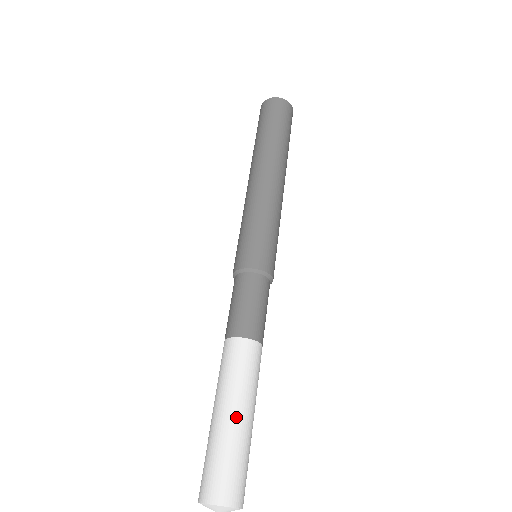
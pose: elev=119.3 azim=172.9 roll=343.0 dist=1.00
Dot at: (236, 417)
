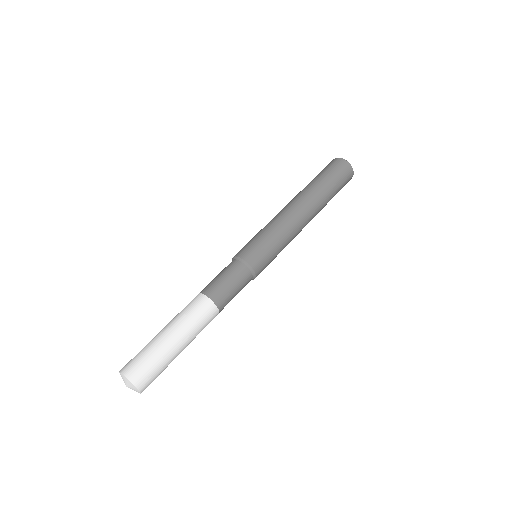
Dot at: (174, 342)
